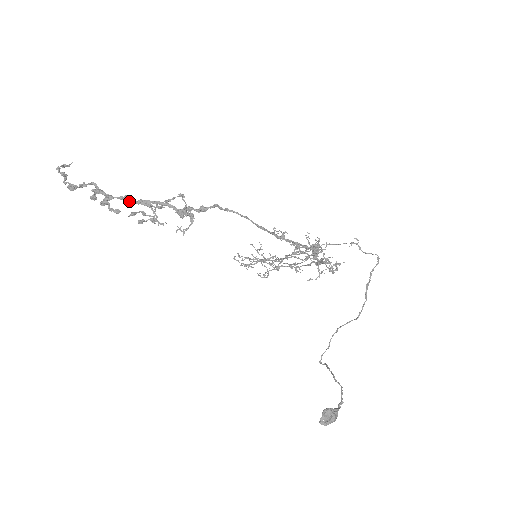
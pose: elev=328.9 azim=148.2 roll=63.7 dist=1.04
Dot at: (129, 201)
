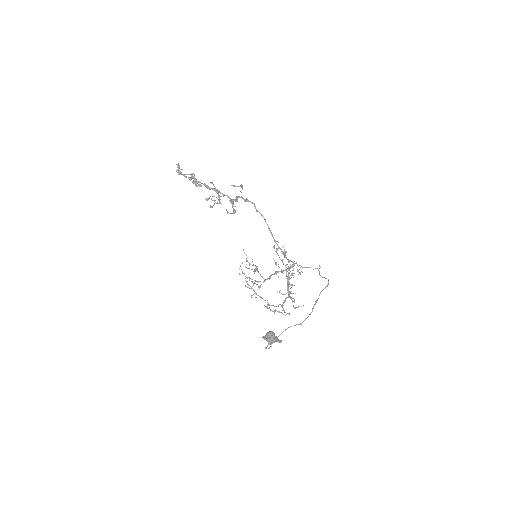
Dot at: (208, 186)
